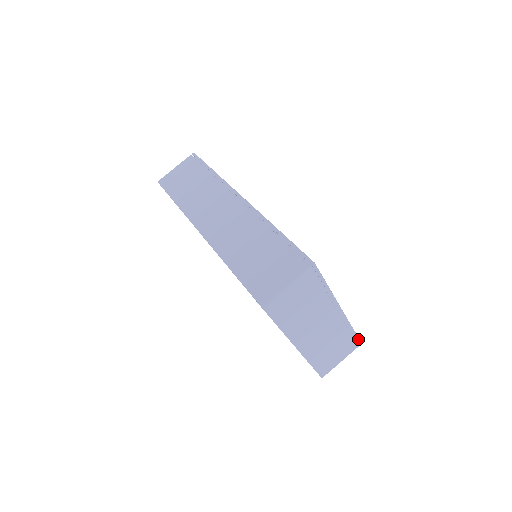
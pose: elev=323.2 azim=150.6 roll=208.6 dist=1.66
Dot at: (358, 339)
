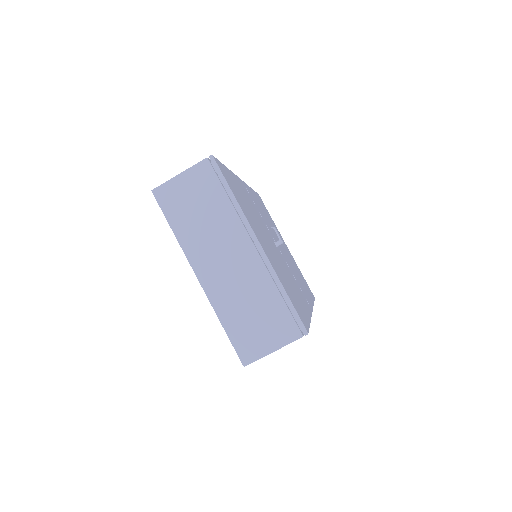
Dot at: (299, 320)
